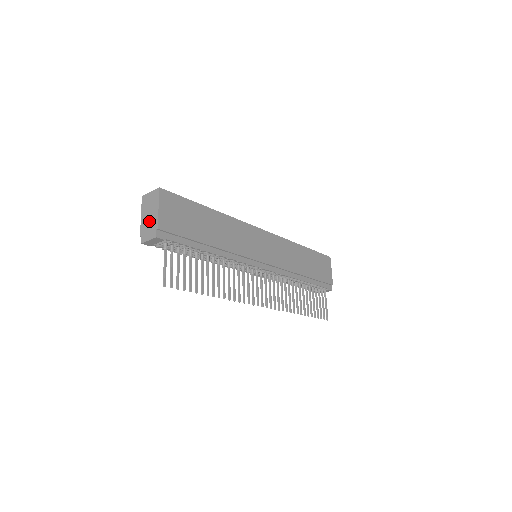
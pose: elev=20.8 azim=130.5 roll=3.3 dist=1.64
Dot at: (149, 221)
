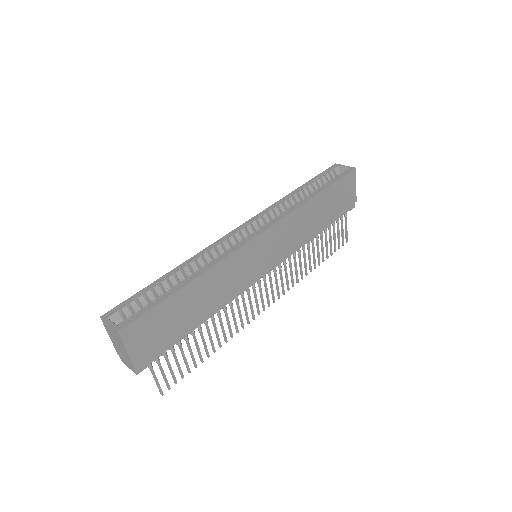
Dot at: (121, 352)
